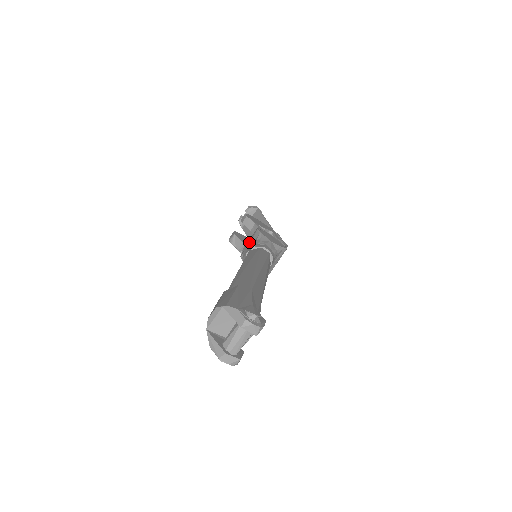
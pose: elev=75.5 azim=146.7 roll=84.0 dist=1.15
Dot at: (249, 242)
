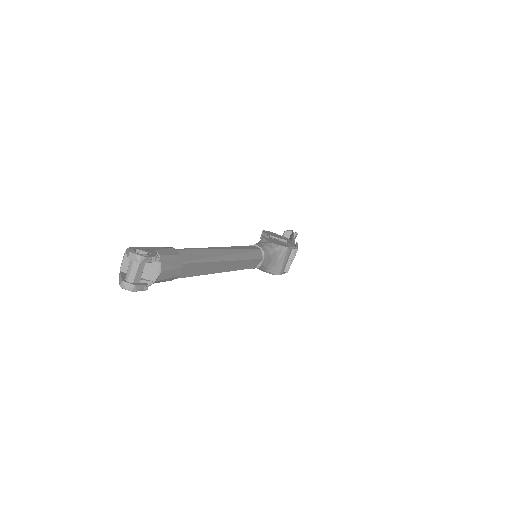
Dot at: occluded
